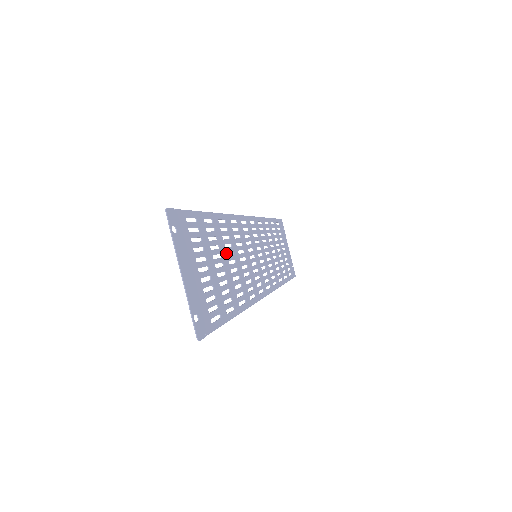
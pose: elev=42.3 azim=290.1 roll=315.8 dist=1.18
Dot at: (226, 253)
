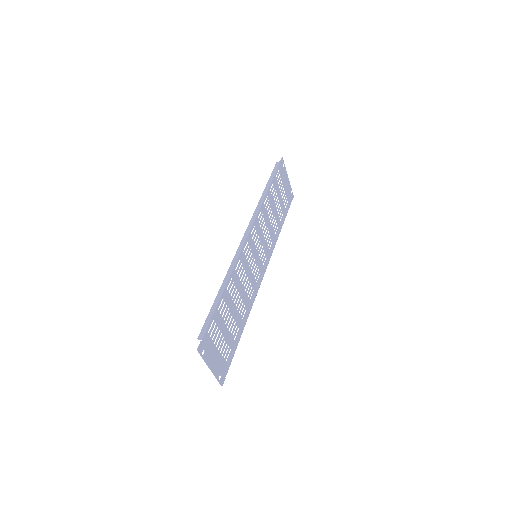
Dot at: (234, 303)
